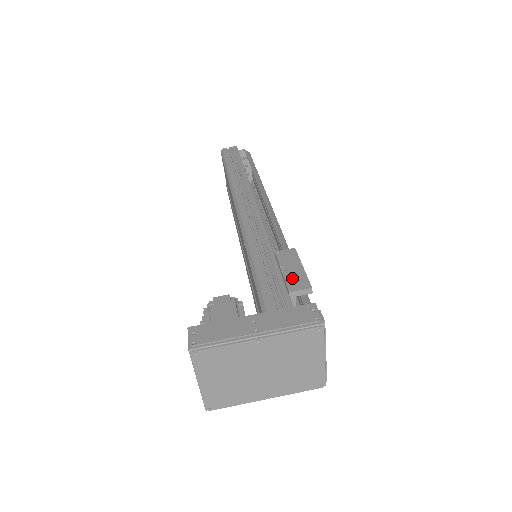
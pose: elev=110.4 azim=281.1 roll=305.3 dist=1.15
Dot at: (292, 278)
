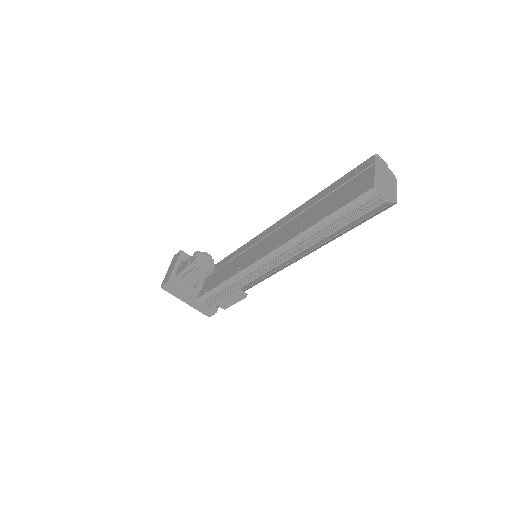
Dot at: (224, 303)
